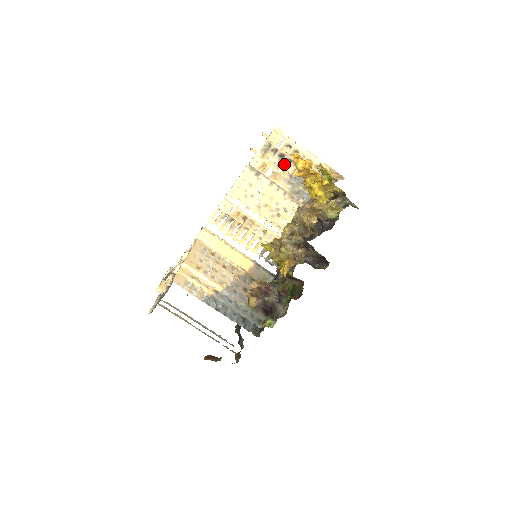
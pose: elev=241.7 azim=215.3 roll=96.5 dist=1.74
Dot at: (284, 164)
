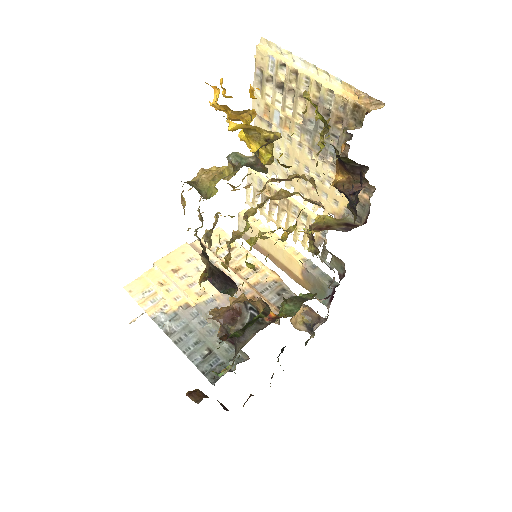
Dot at: (289, 100)
